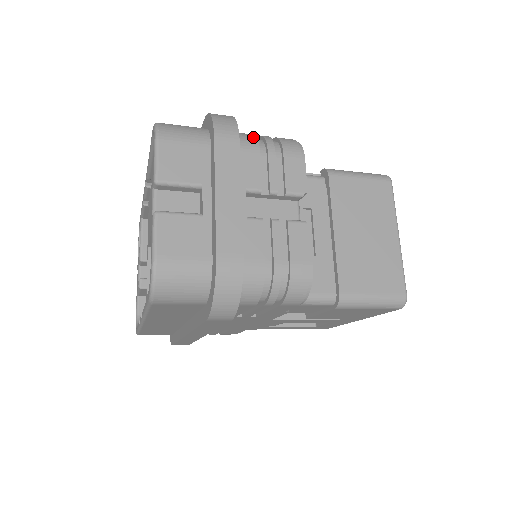
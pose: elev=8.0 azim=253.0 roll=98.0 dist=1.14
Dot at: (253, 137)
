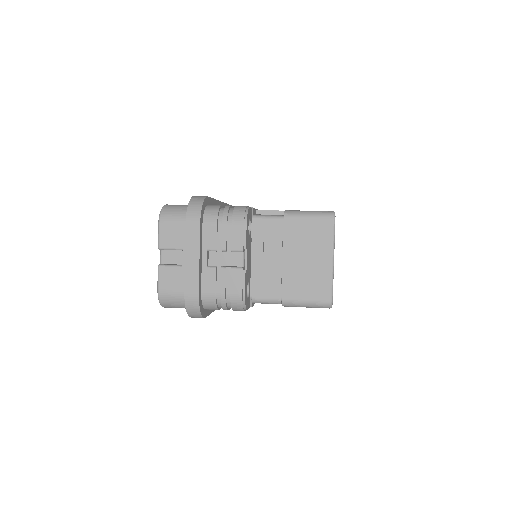
Dot at: (216, 213)
